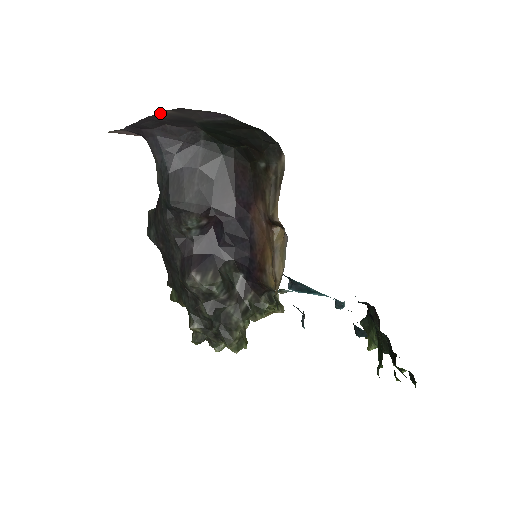
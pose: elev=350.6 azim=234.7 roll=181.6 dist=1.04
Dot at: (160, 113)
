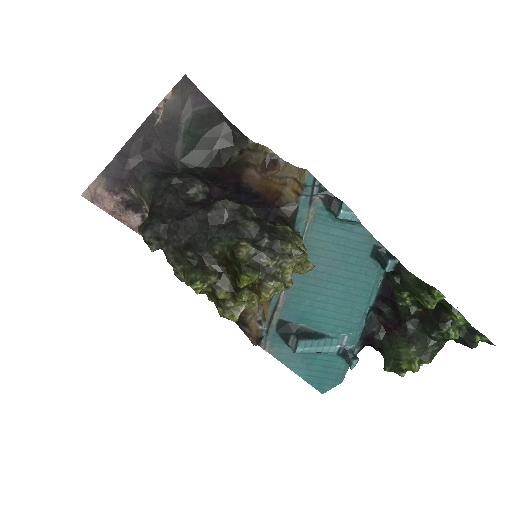
Dot at: (160, 105)
